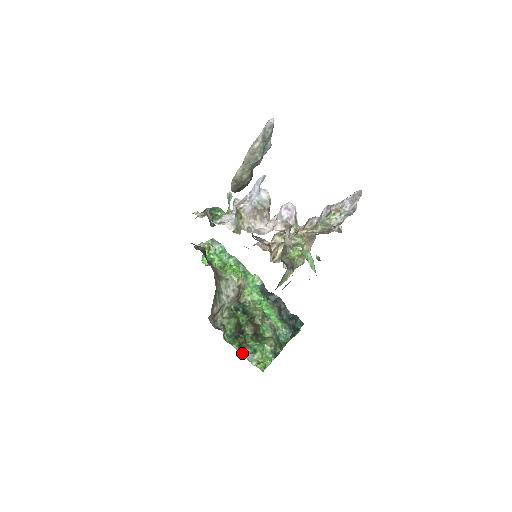
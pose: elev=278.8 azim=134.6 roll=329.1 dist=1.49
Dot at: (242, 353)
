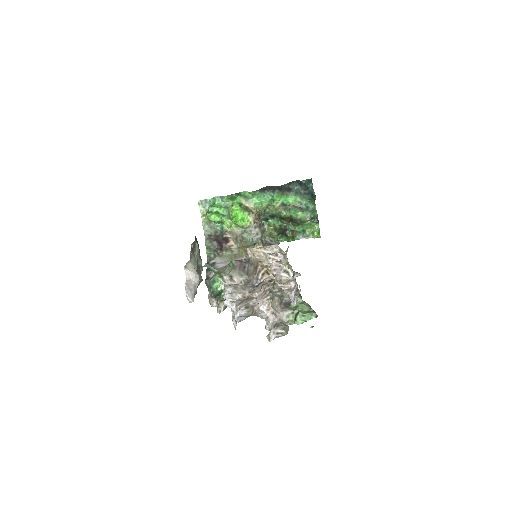
Dot at: (299, 239)
